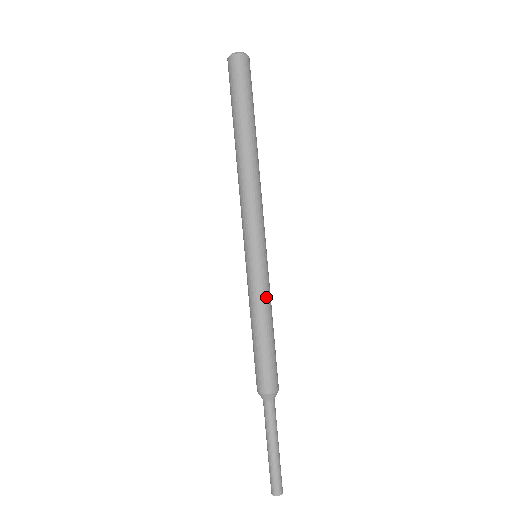
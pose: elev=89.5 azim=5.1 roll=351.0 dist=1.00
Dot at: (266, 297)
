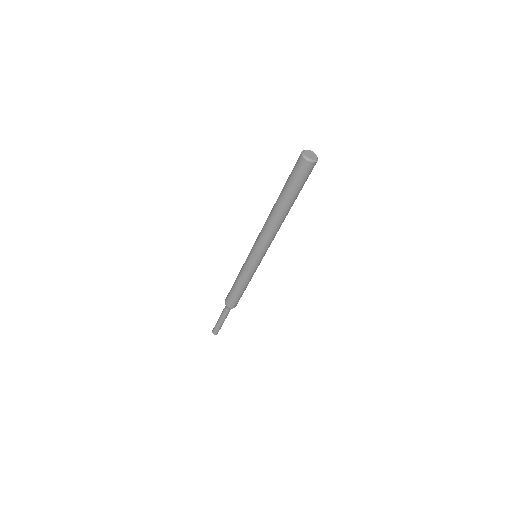
Dot at: occluded
